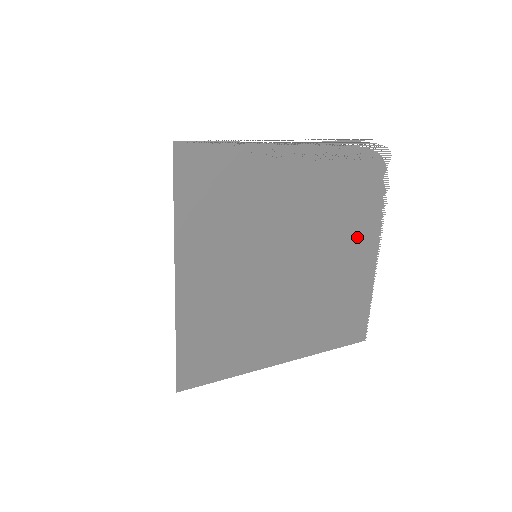
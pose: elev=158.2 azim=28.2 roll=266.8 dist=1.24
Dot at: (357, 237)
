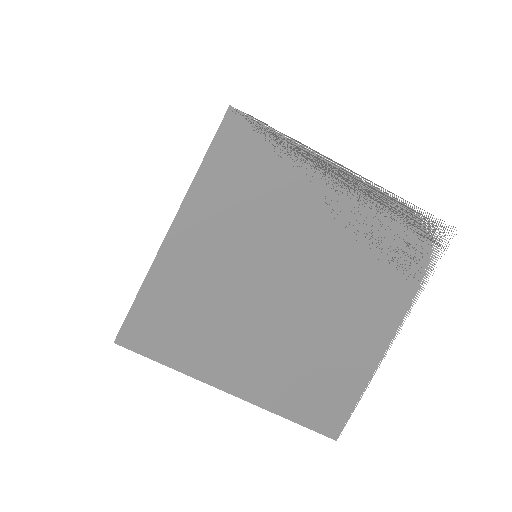
Dot at: (373, 308)
